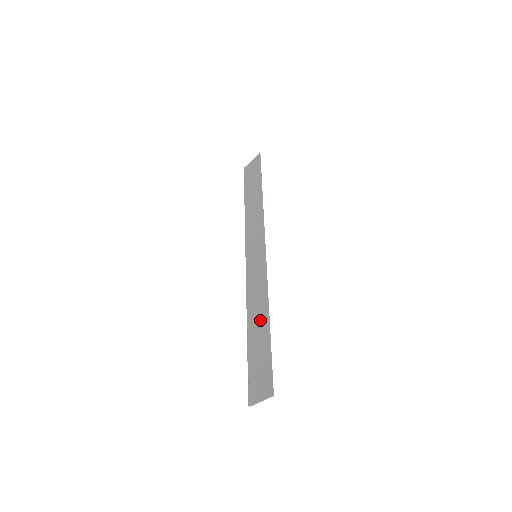
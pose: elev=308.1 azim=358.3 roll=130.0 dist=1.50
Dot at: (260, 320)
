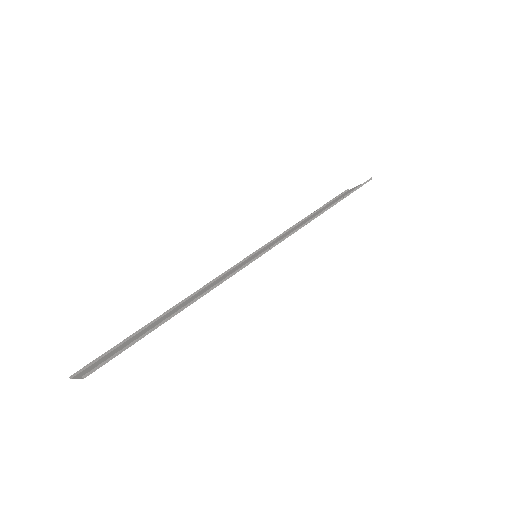
Dot at: (180, 308)
